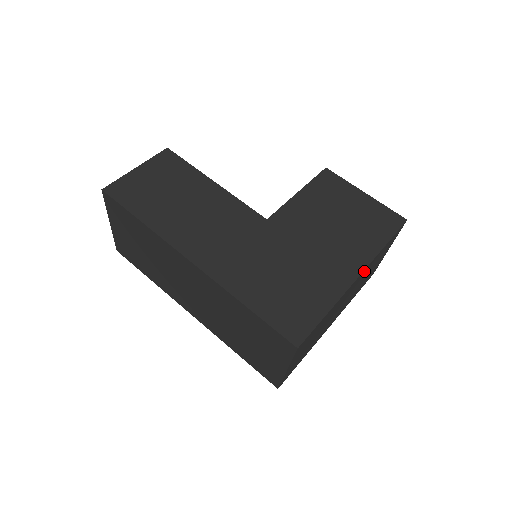
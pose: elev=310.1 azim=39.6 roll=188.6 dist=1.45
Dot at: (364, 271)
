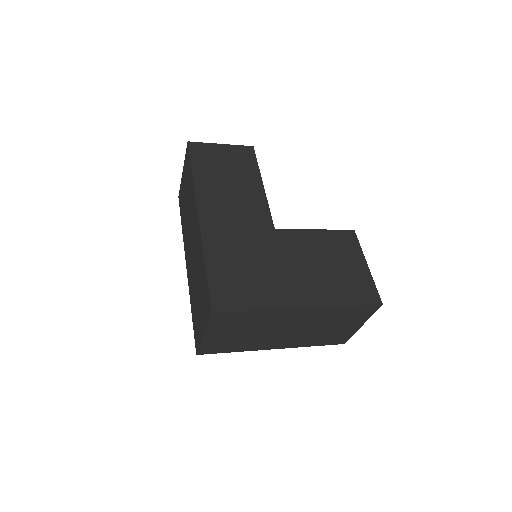
Dot at: (313, 310)
